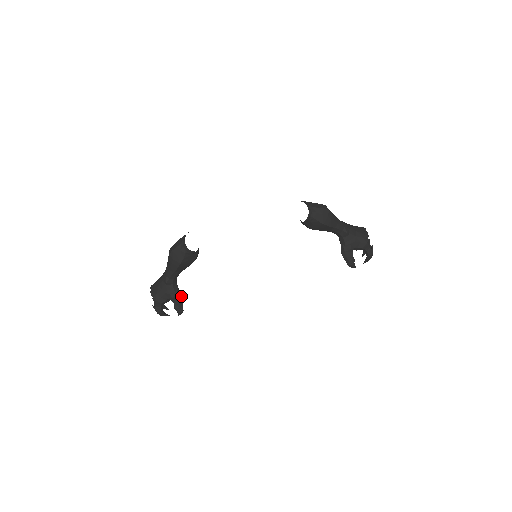
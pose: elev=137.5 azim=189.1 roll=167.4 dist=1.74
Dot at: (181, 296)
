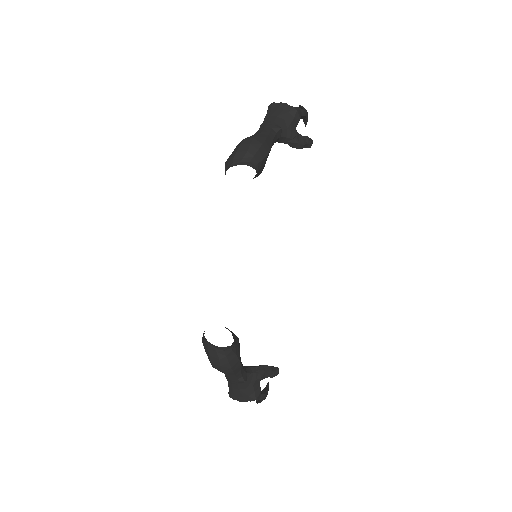
Dot at: (264, 367)
